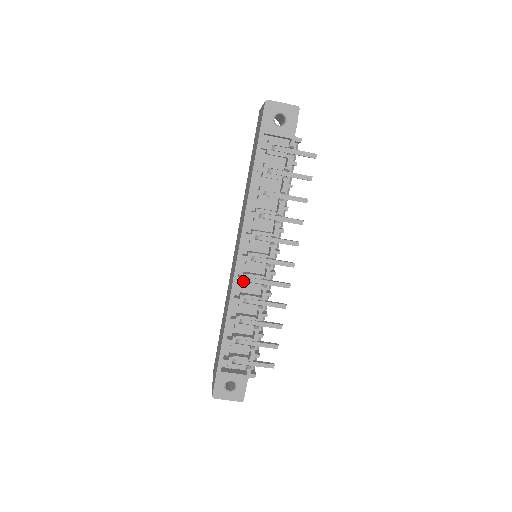
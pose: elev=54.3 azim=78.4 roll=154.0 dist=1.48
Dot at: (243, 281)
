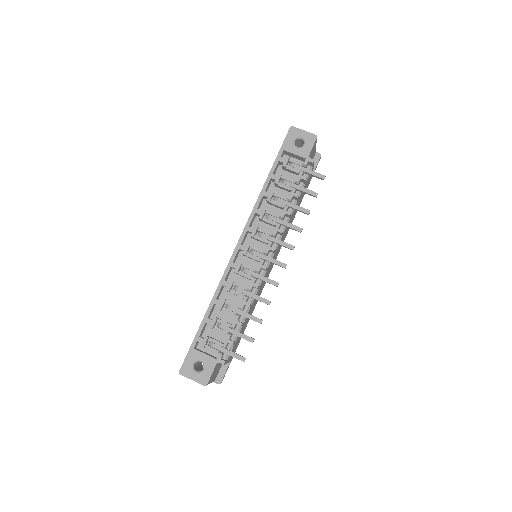
Dot at: (236, 267)
